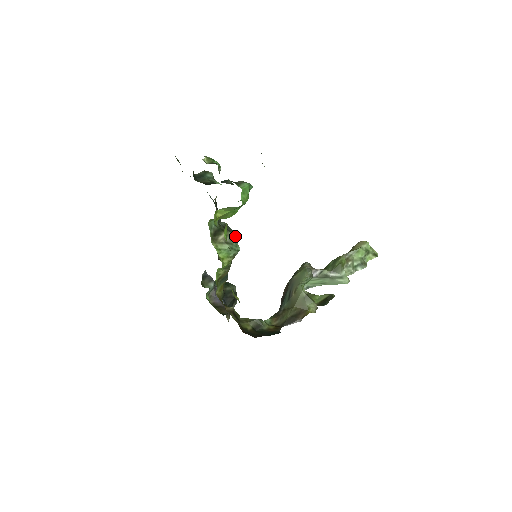
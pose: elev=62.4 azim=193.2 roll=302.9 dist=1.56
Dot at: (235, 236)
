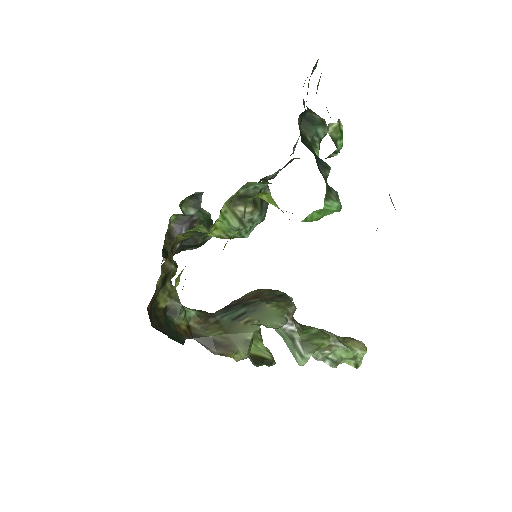
Dot at: (260, 221)
